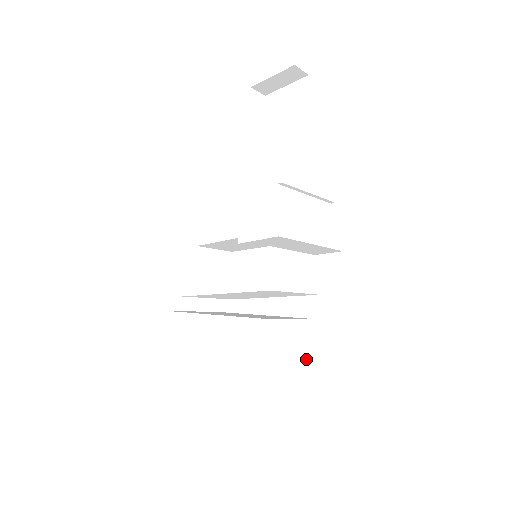
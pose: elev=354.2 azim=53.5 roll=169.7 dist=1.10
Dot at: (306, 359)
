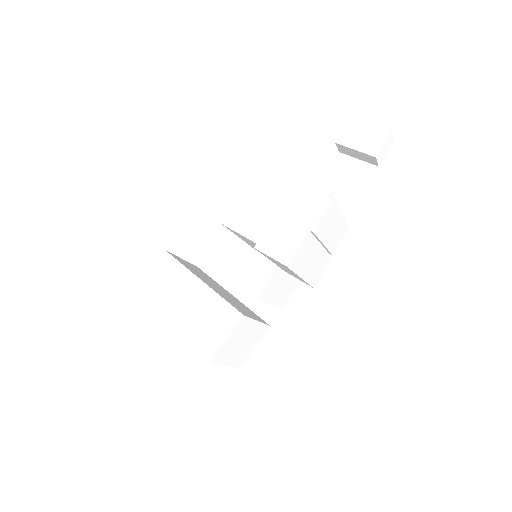
Dot at: (246, 348)
